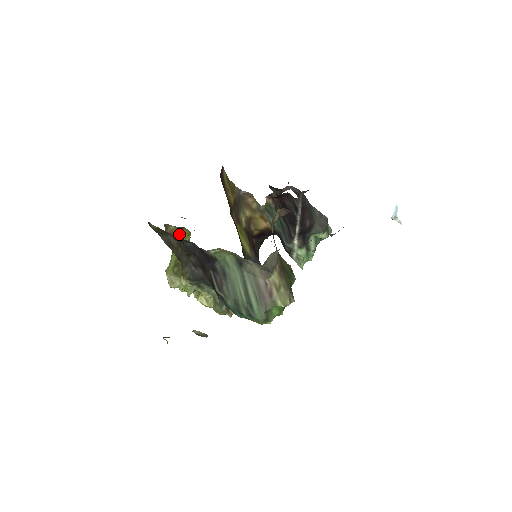
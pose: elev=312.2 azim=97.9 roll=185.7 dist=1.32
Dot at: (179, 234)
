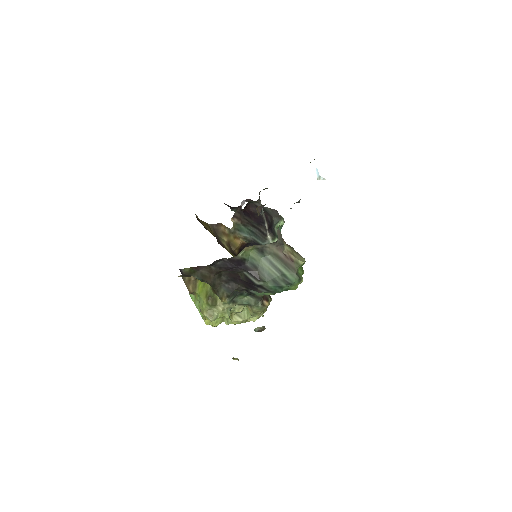
Dot at: occluded
